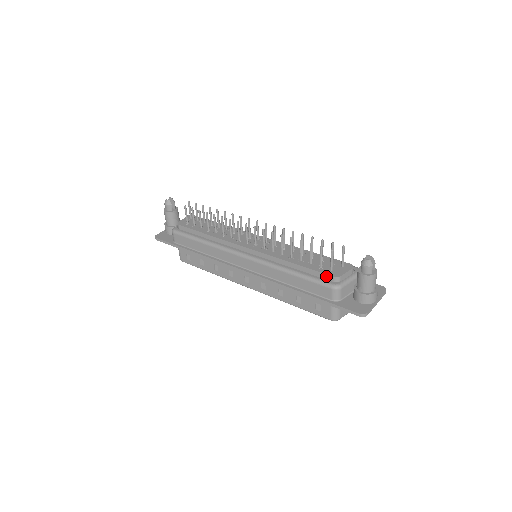
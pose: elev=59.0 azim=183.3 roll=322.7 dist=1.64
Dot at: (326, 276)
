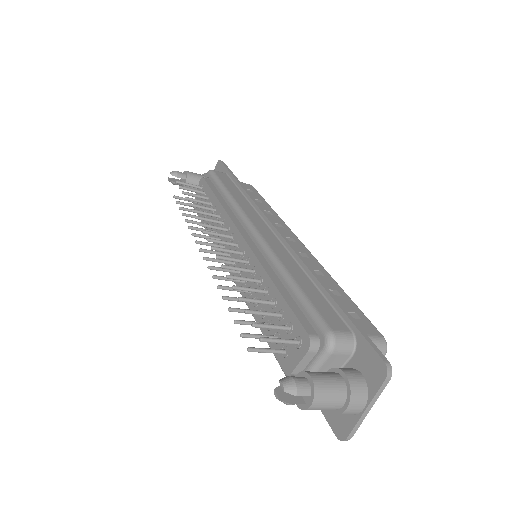
Dot at: (281, 363)
